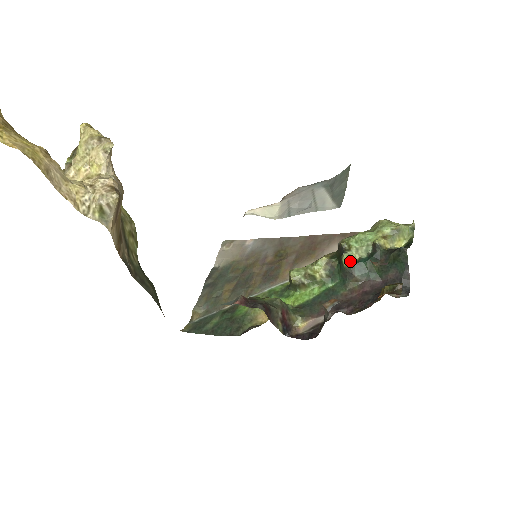
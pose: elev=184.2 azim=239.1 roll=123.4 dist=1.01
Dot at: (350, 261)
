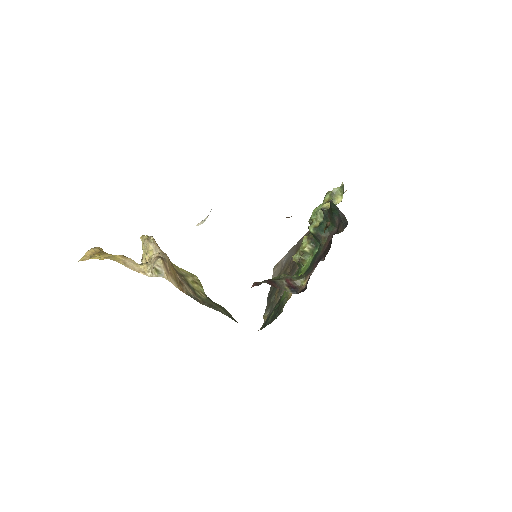
Dot at: (314, 228)
